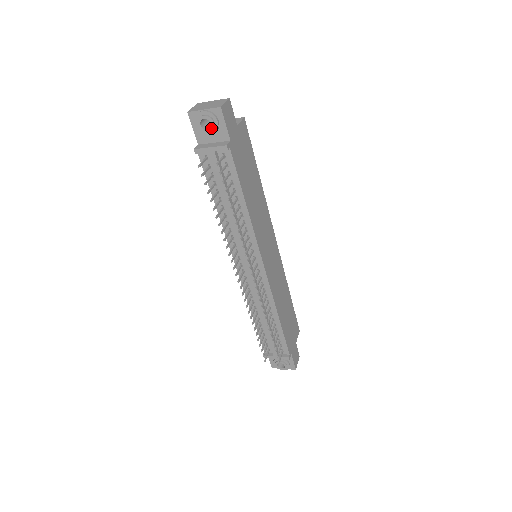
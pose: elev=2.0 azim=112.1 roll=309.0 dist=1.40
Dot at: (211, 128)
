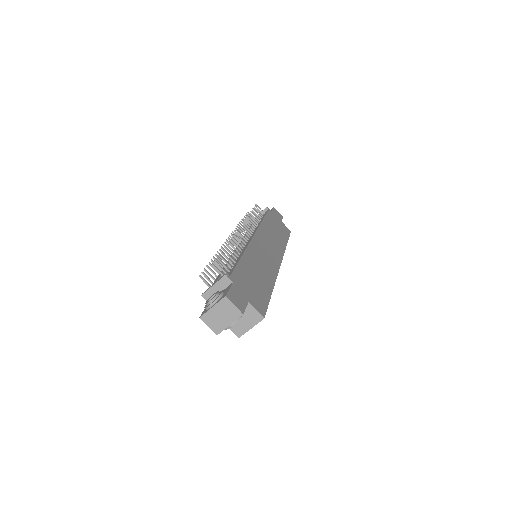
Dot at: occluded
